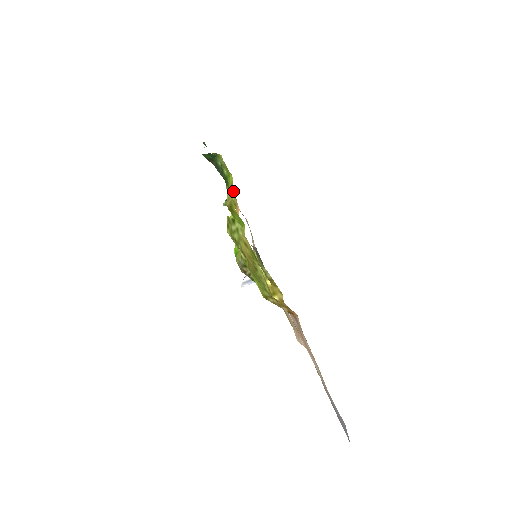
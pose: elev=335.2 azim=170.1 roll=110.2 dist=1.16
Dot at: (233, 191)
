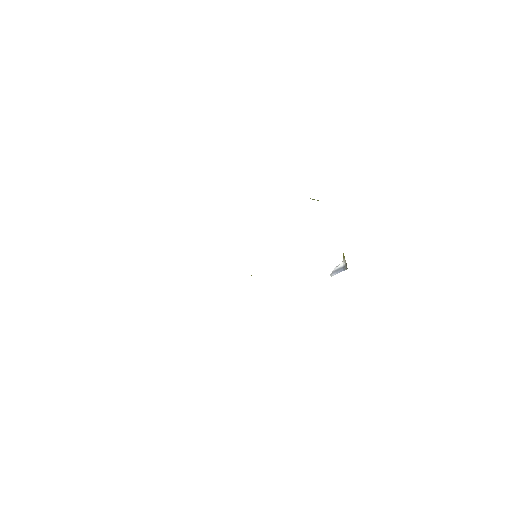
Dot at: occluded
